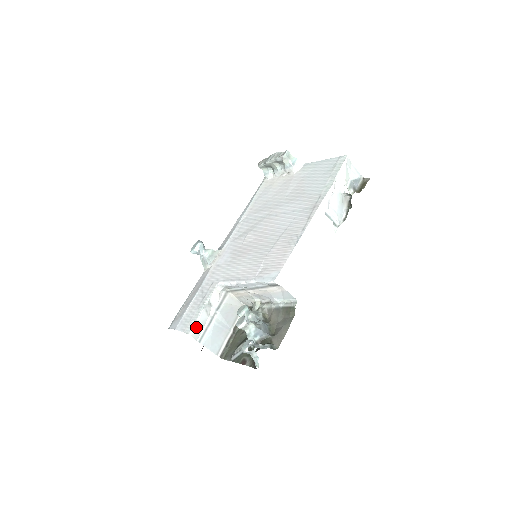
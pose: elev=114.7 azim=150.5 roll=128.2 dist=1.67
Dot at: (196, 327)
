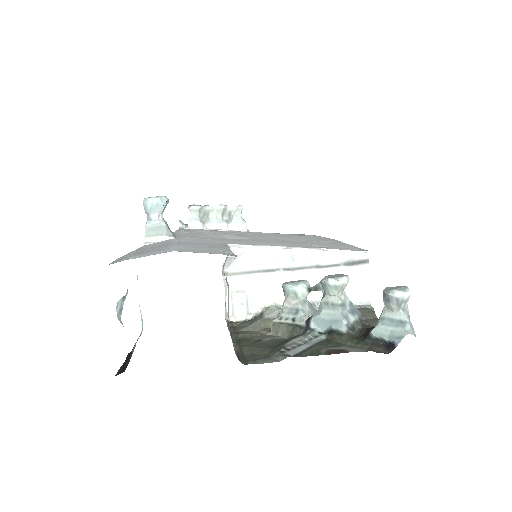
Dot at: occluded
